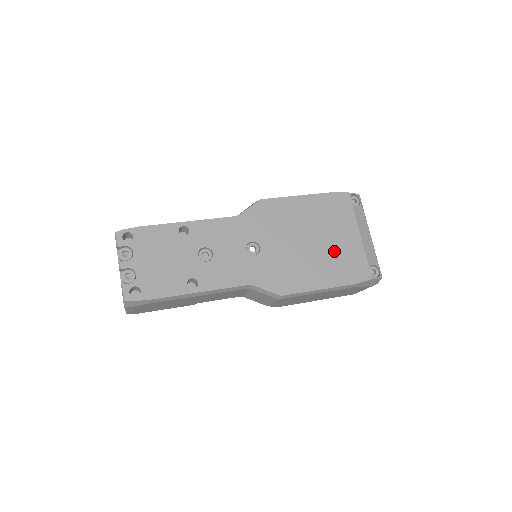
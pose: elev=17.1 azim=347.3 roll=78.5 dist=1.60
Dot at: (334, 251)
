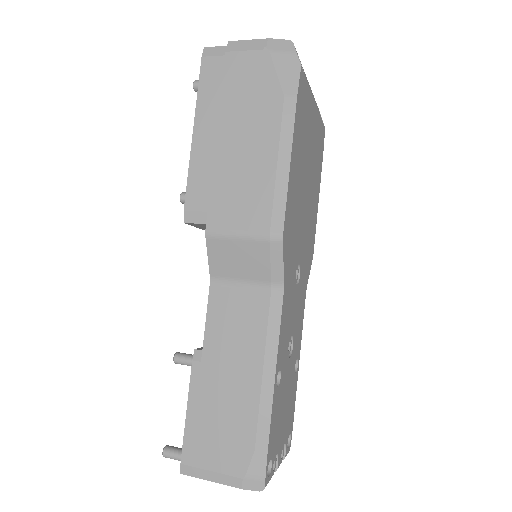
Dot at: (314, 157)
